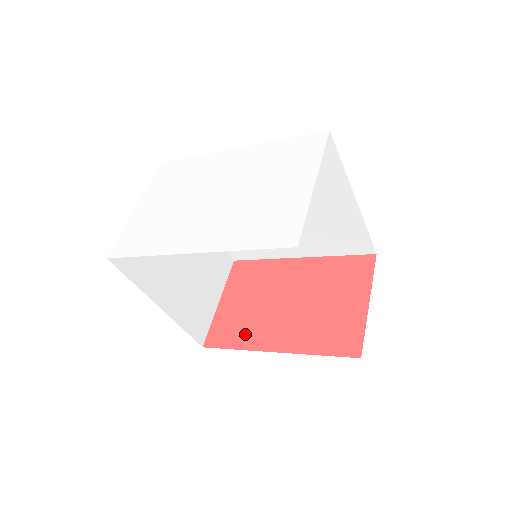
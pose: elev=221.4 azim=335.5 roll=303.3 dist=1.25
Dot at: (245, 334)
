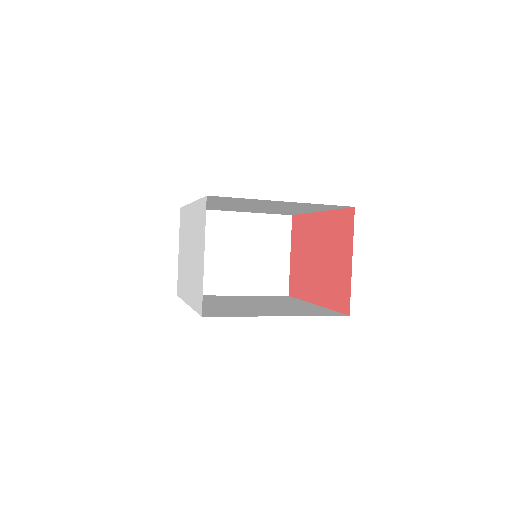
Dot at: (302, 287)
